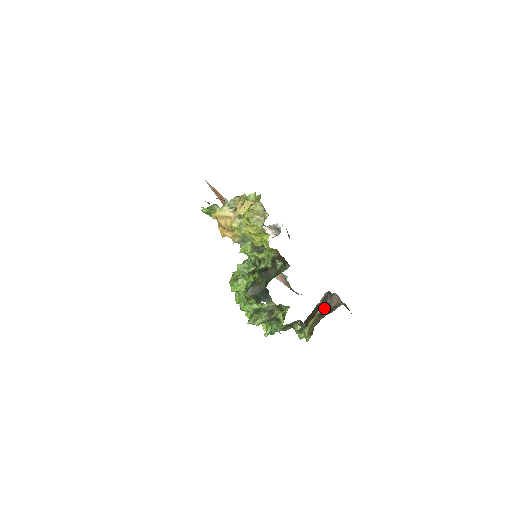
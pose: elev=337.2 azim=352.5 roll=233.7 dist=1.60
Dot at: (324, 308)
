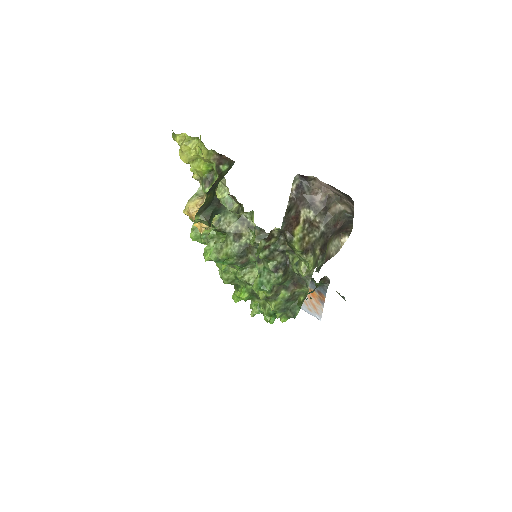
Dot at: (310, 209)
